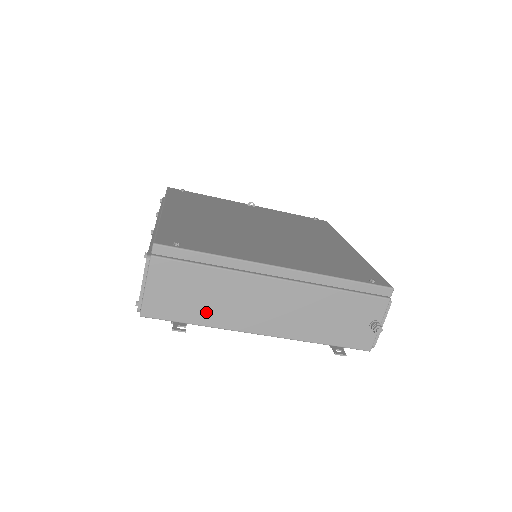
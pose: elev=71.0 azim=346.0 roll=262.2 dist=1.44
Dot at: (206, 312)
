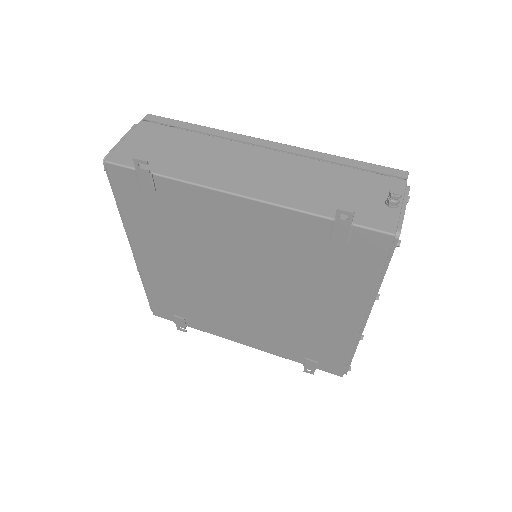
Dot at: (178, 166)
